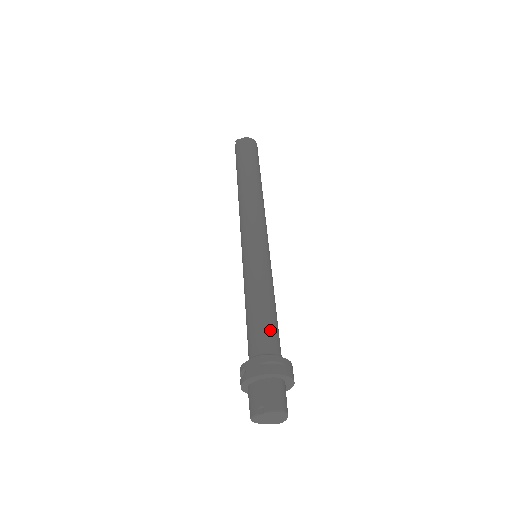
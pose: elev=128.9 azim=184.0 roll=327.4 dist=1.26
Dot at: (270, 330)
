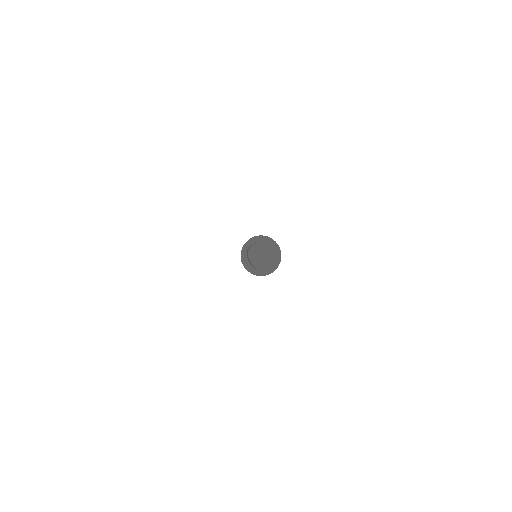
Dot at: occluded
